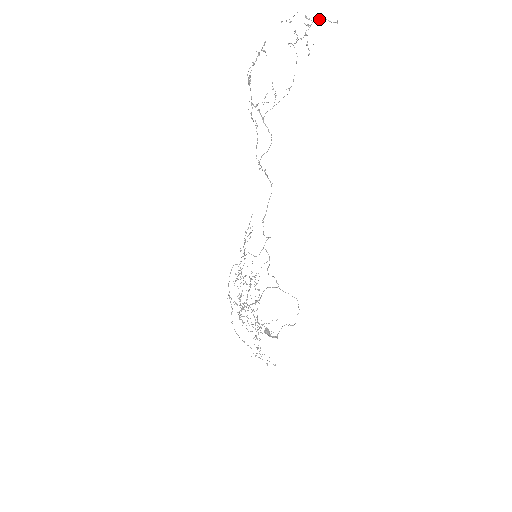
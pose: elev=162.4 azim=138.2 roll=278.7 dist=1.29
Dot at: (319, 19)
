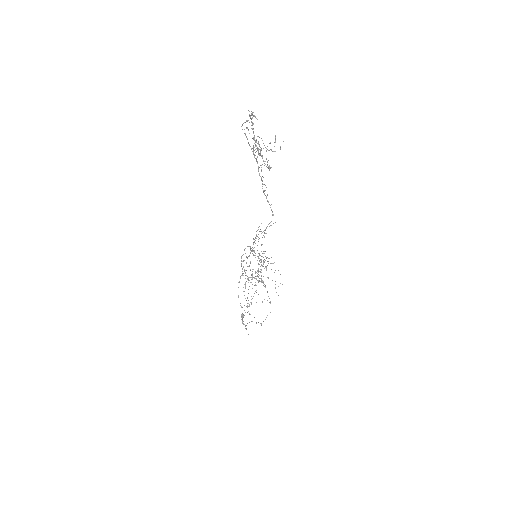
Dot at: (260, 151)
